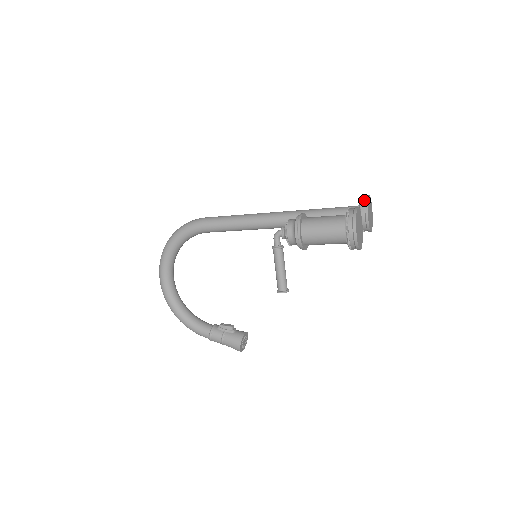
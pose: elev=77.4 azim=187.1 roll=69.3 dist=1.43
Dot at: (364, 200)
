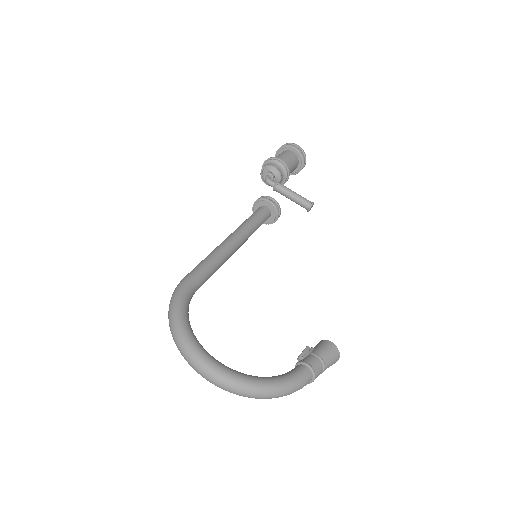
Dot at: (259, 198)
